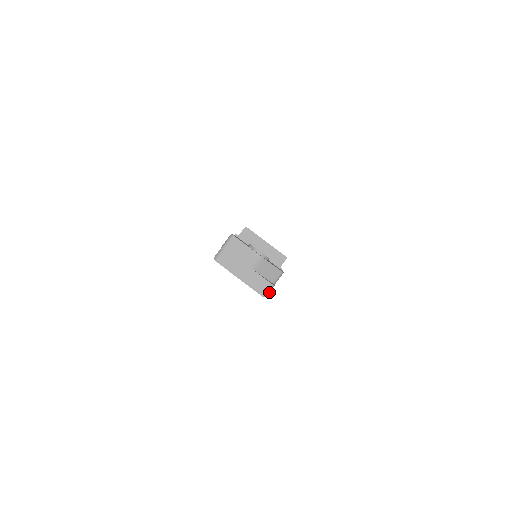
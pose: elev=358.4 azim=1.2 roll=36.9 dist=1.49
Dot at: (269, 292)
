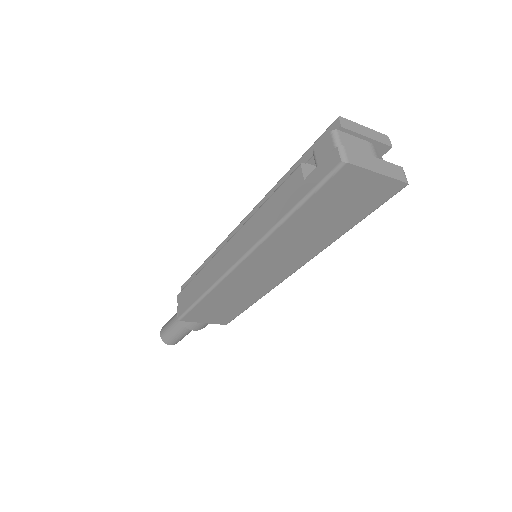
Dot at: (405, 179)
